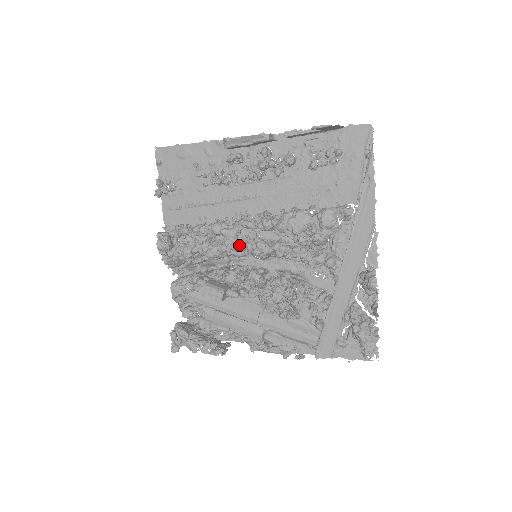
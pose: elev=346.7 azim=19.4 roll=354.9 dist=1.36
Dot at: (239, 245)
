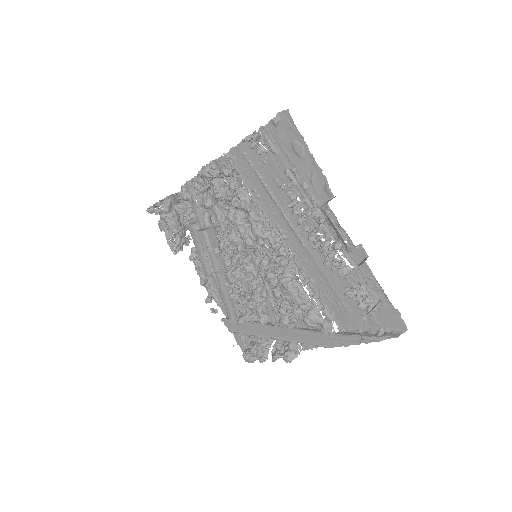
Dot at: (252, 245)
